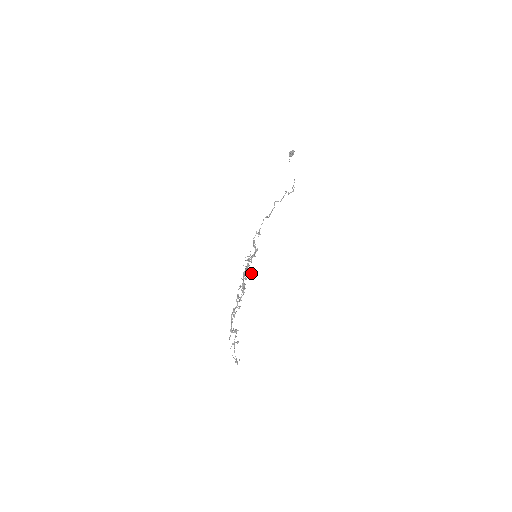
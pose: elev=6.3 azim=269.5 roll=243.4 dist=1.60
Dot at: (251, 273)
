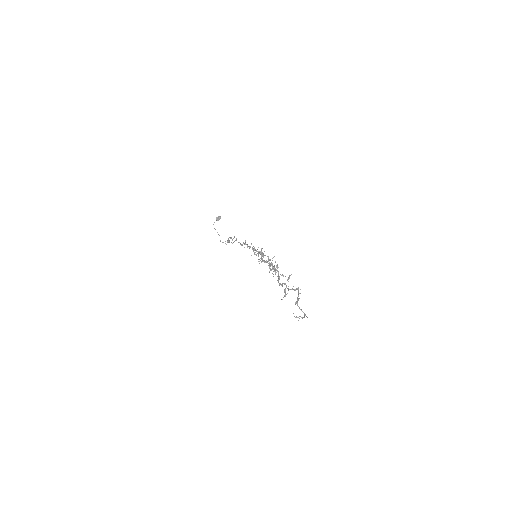
Dot at: occluded
